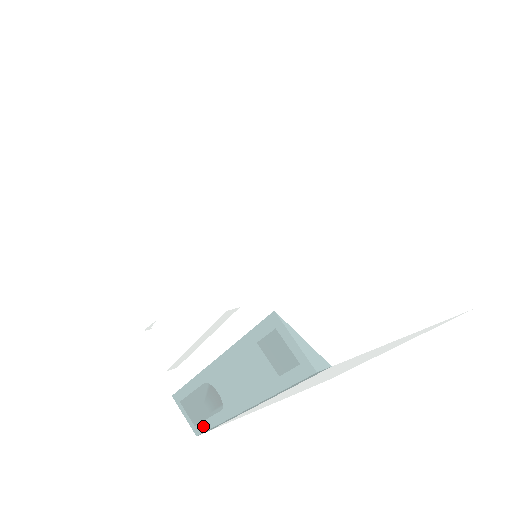
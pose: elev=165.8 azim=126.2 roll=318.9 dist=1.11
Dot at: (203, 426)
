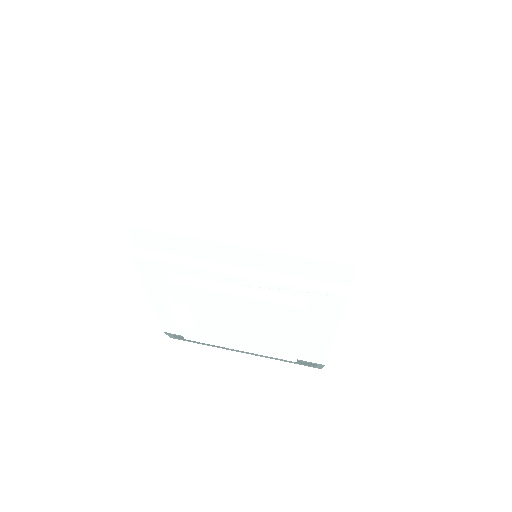
Dot at: (188, 341)
